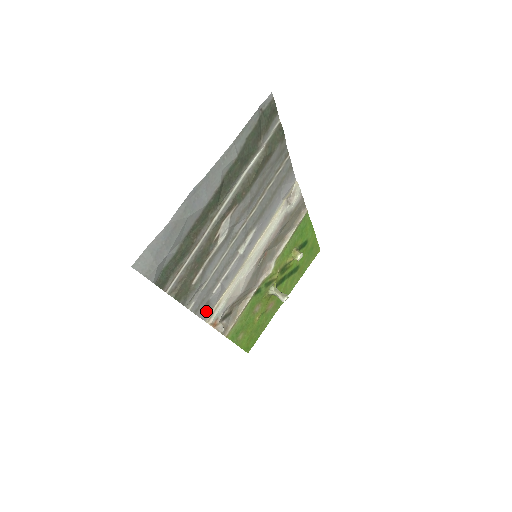
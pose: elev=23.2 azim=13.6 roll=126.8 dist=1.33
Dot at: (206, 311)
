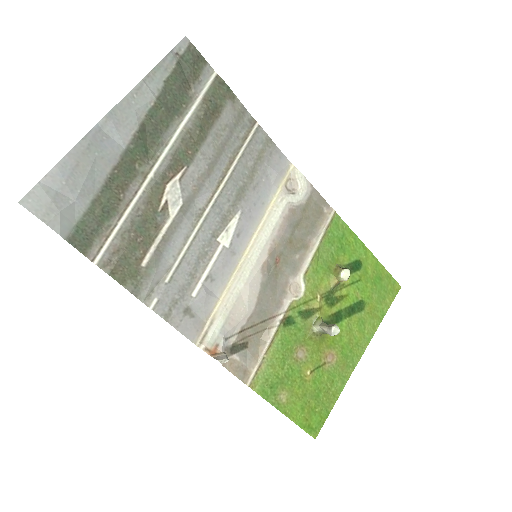
Dot at: (190, 325)
